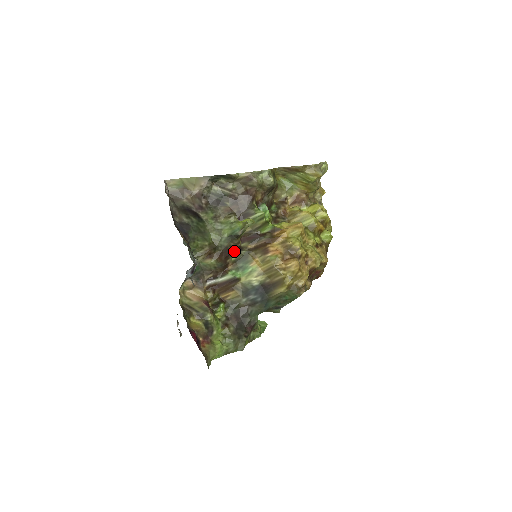
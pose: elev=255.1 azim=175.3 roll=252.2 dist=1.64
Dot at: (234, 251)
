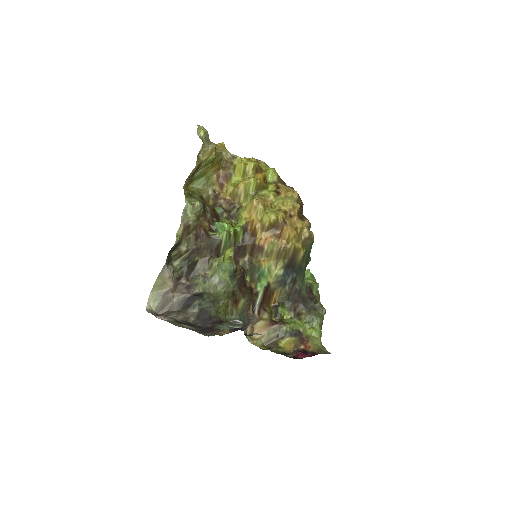
Dot at: (243, 276)
